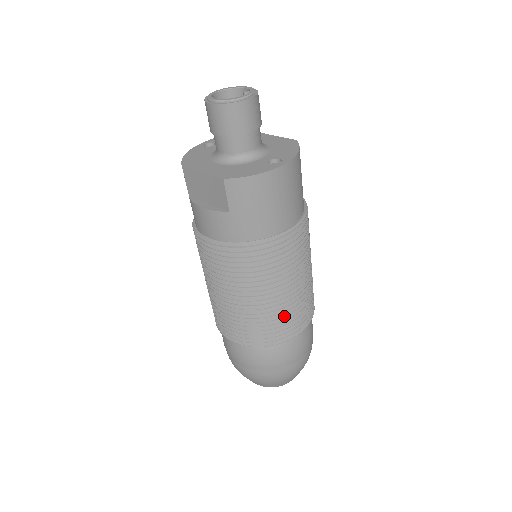
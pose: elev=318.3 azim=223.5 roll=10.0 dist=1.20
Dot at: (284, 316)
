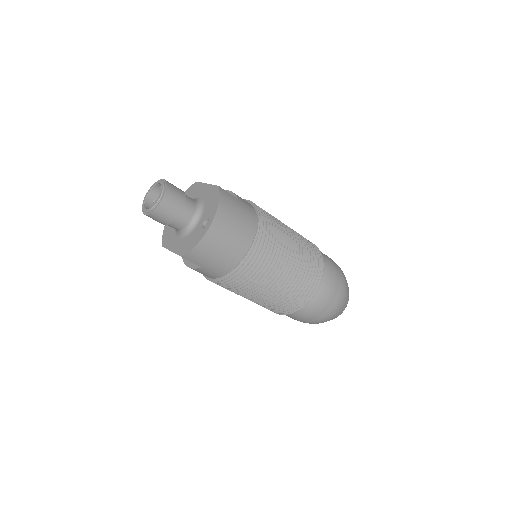
Dot at: (292, 292)
